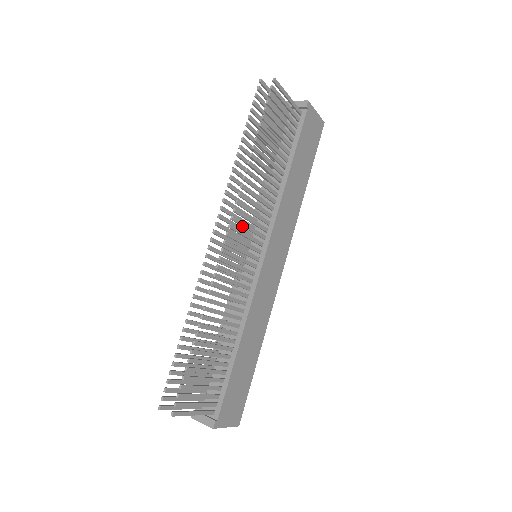
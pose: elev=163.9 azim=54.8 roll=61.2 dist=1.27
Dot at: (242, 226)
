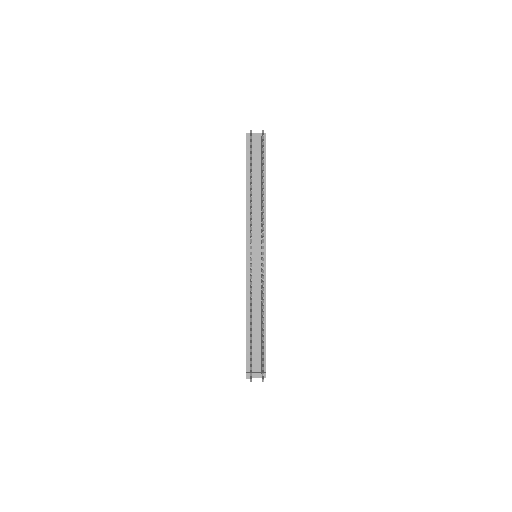
Dot at: occluded
